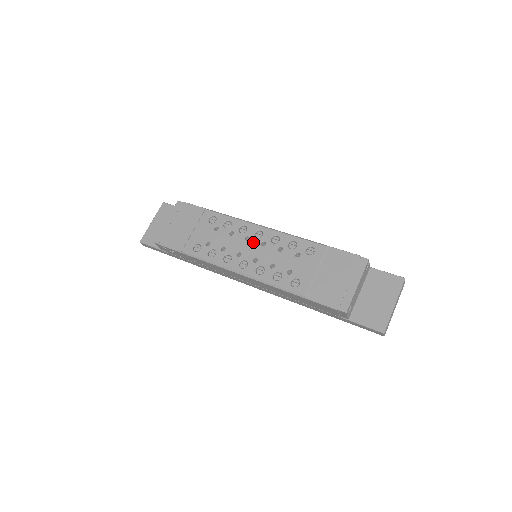
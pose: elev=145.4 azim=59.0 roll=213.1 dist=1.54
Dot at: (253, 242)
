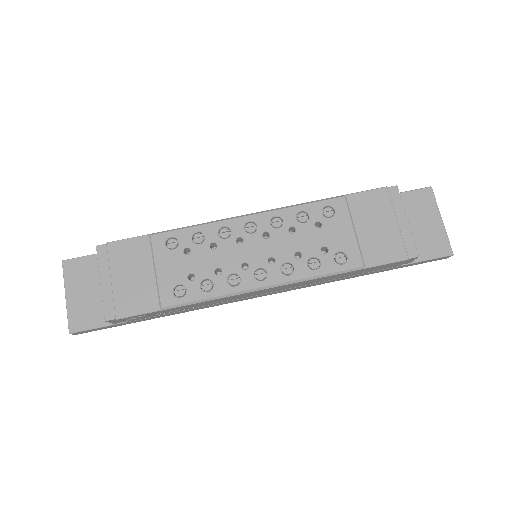
Dot at: (251, 241)
